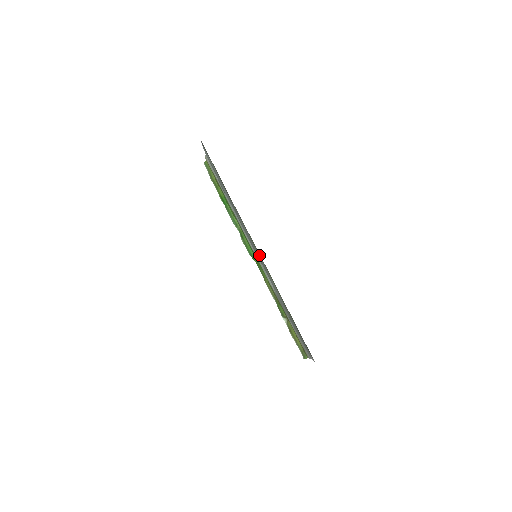
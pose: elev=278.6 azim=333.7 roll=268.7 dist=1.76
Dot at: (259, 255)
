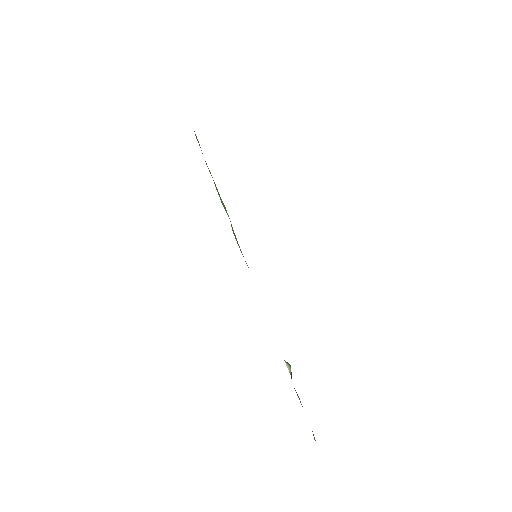
Dot at: occluded
